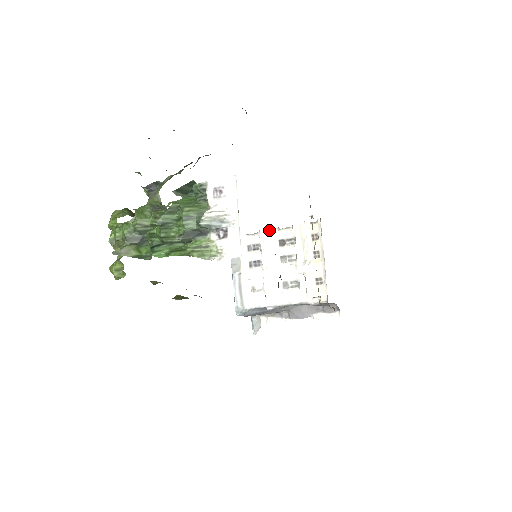
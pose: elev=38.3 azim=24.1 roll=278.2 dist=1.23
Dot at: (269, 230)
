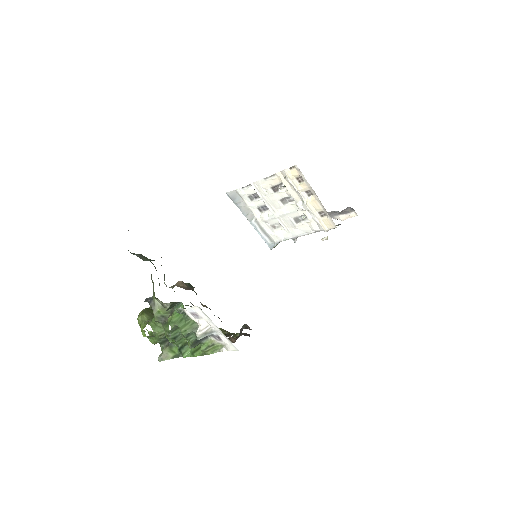
Dot at: (258, 182)
